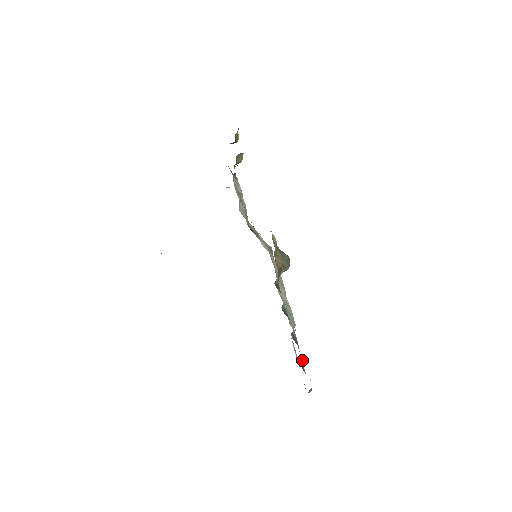
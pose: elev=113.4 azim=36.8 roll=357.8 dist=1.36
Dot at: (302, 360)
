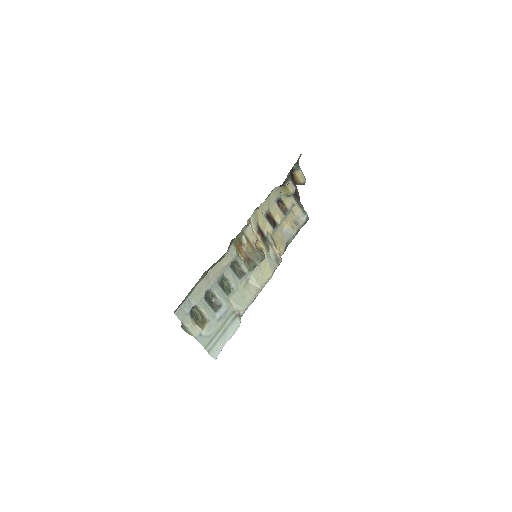
Dot at: (202, 314)
